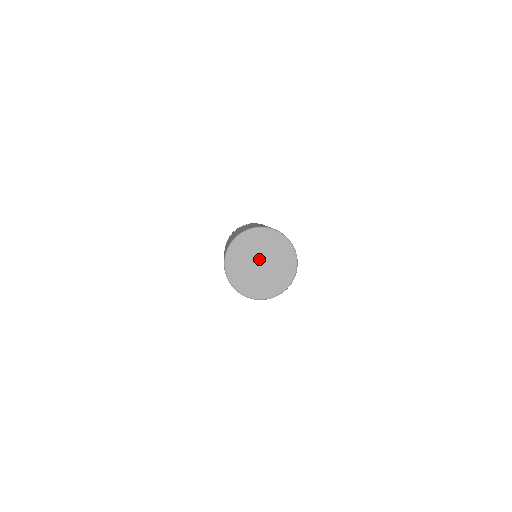
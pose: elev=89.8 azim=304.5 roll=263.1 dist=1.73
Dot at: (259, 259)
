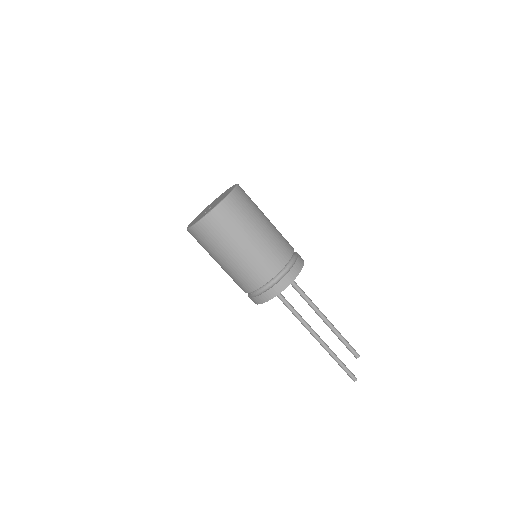
Dot at: (209, 207)
